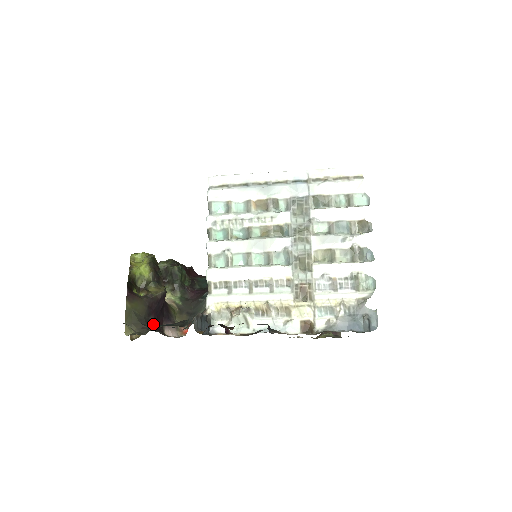
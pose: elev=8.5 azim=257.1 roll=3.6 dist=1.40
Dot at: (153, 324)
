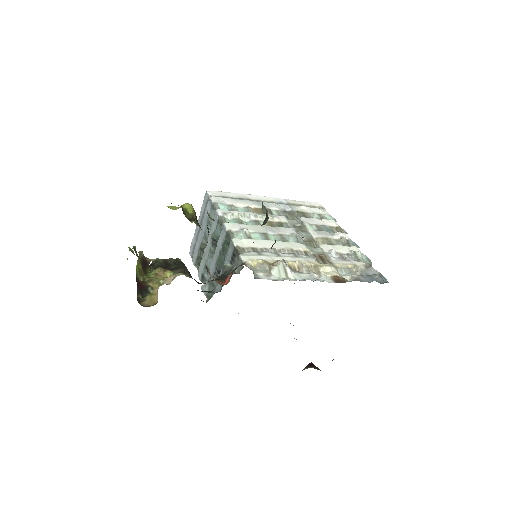
Dot at: occluded
